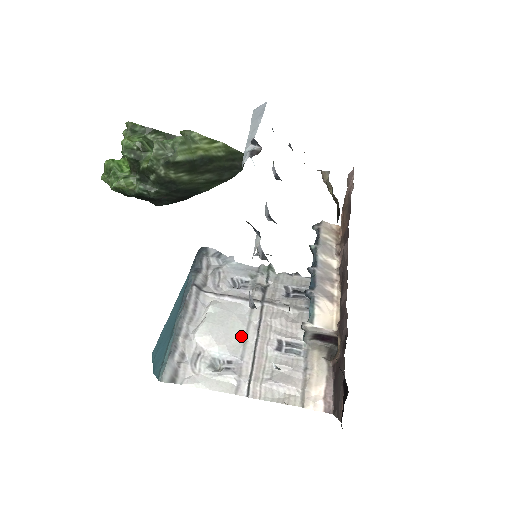
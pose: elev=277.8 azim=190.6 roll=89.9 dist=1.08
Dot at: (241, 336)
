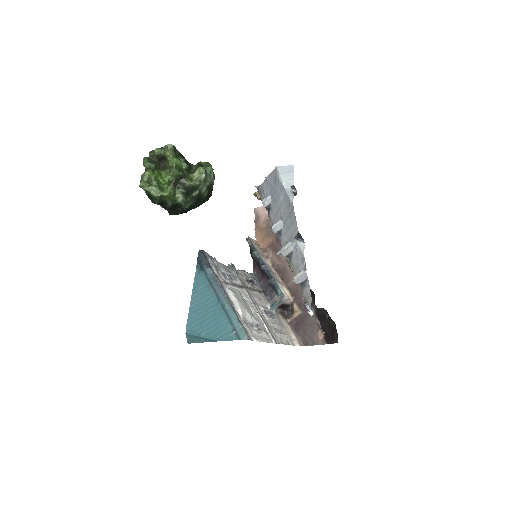
Dot at: (251, 310)
